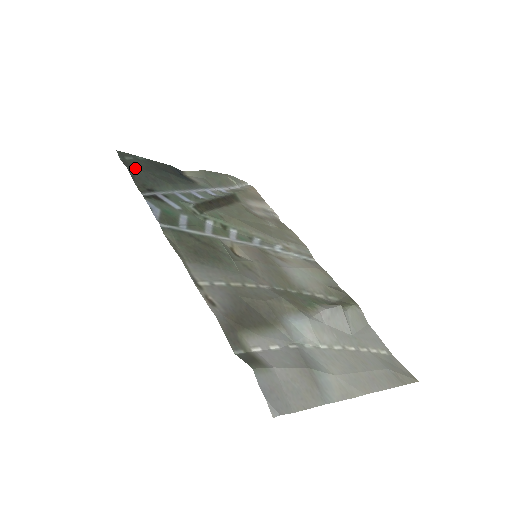
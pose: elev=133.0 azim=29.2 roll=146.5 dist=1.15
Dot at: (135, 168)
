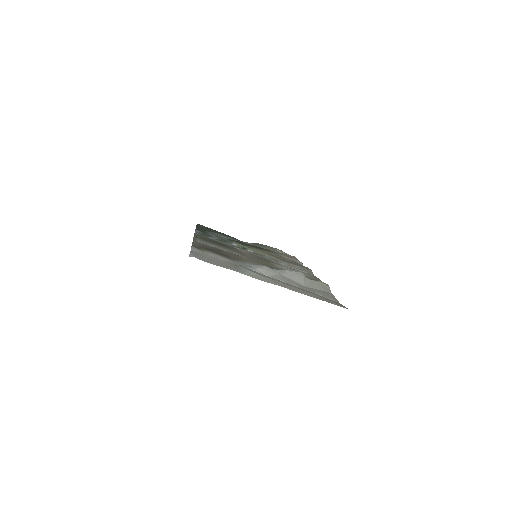
Dot at: occluded
